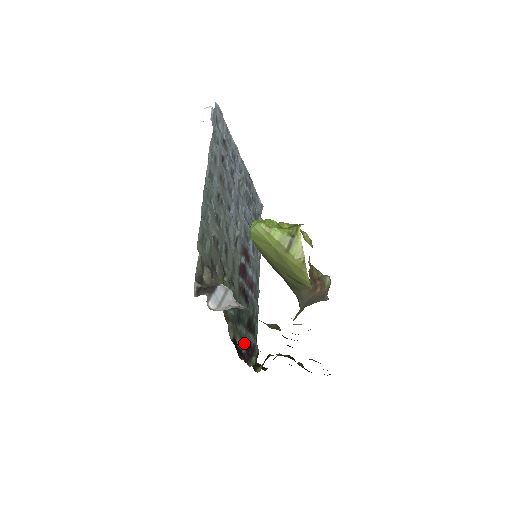
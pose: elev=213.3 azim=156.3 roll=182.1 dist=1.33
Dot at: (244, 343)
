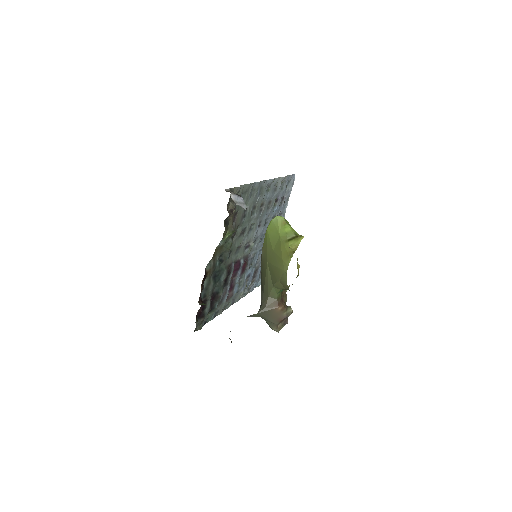
Dot at: (205, 295)
